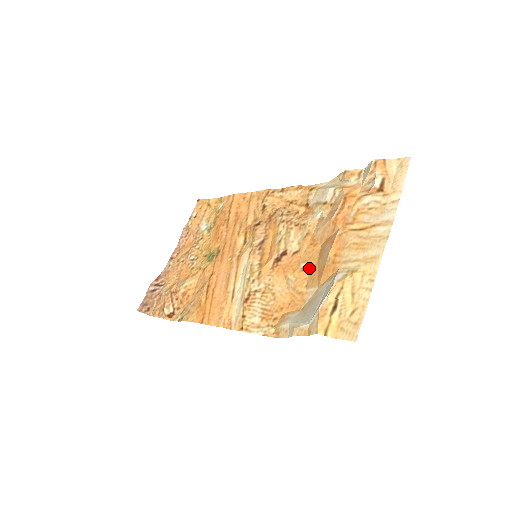
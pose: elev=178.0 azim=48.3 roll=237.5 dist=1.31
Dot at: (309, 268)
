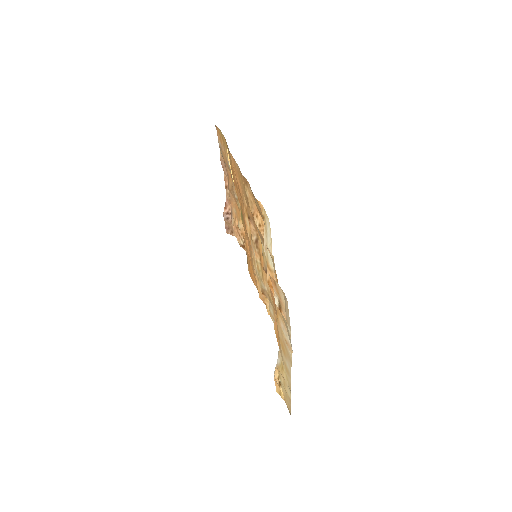
Dot at: occluded
